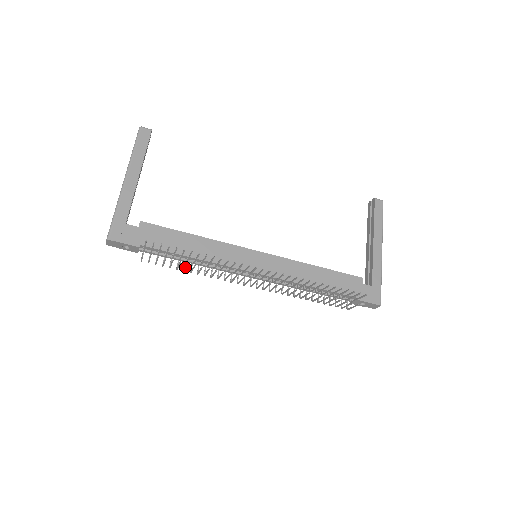
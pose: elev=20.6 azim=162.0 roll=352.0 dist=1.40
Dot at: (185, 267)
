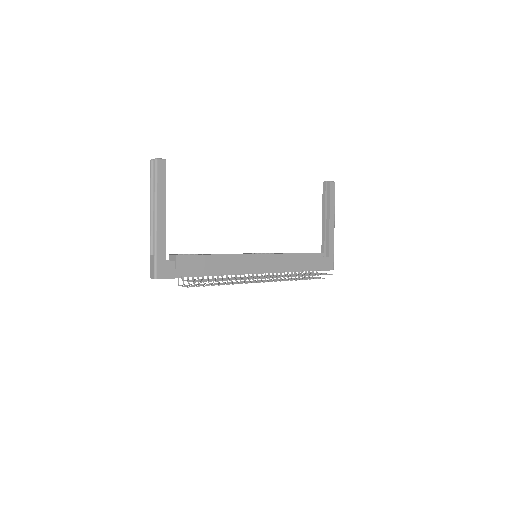
Dot at: occluded
